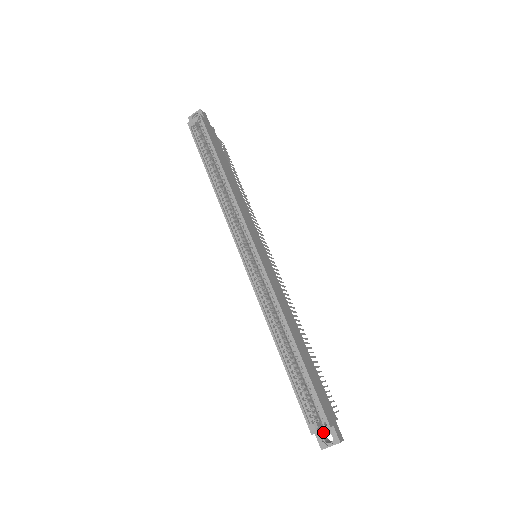
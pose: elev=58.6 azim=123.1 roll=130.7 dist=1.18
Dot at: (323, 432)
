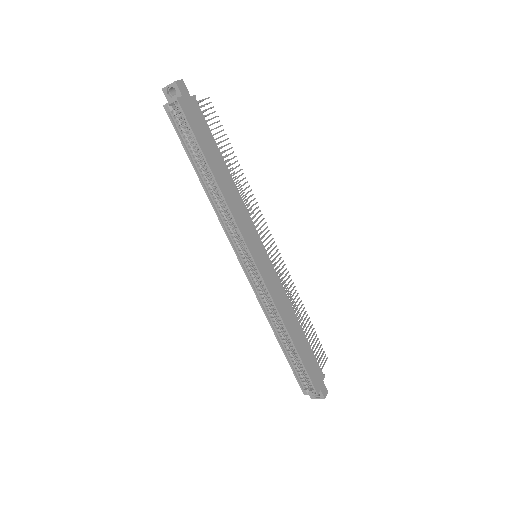
Dot at: occluded
